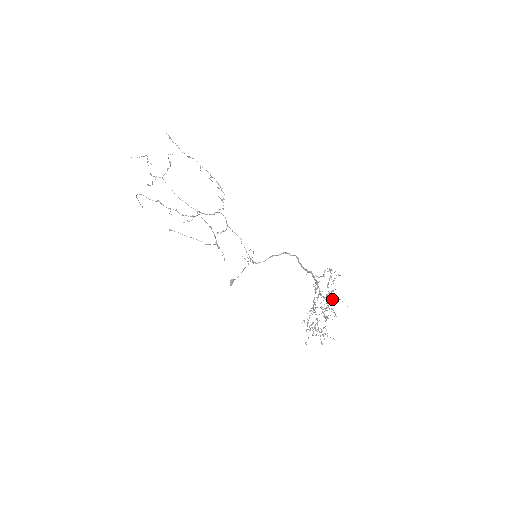
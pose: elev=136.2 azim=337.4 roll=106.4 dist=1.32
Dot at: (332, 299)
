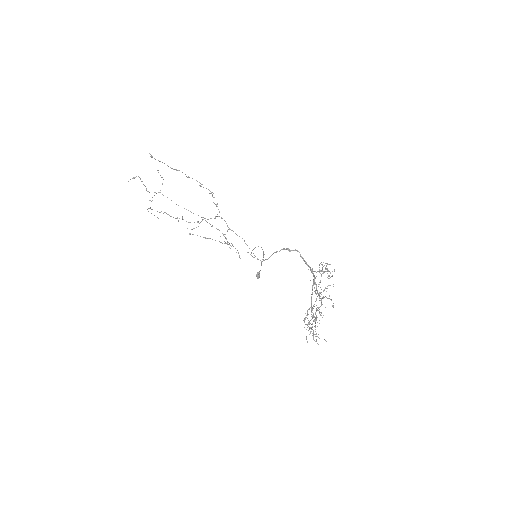
Dot at: (322, 298)
